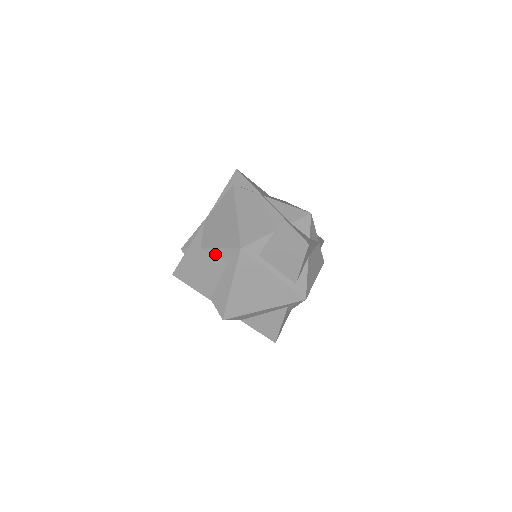
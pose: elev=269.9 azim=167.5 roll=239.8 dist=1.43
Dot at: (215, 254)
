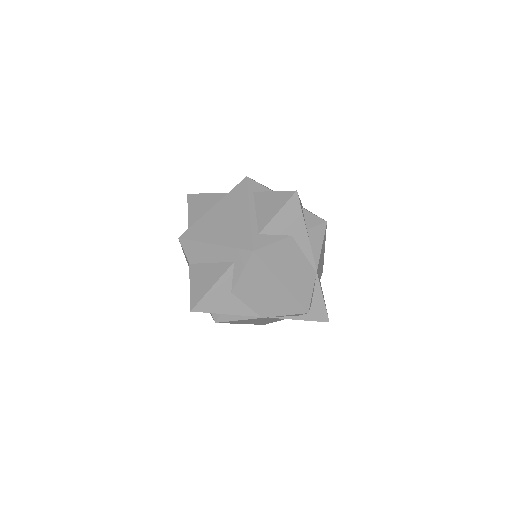
Dot at: occluded
